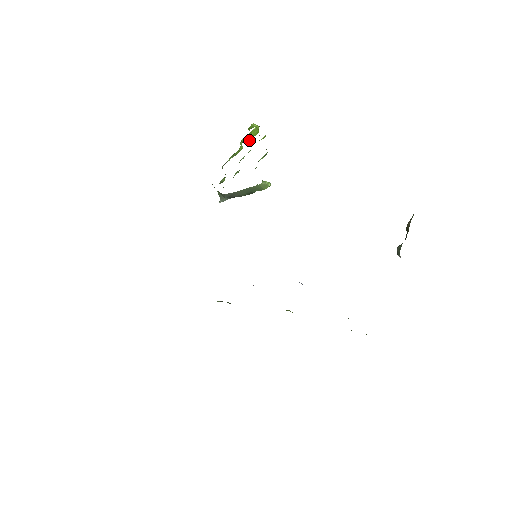
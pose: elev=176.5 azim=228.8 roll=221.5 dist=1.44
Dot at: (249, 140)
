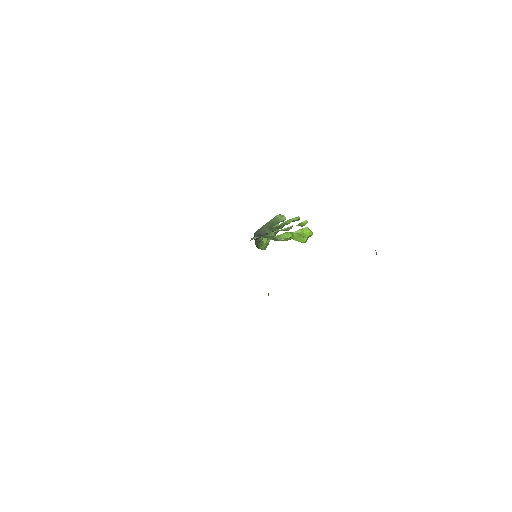
Dot at: (303, 241)
